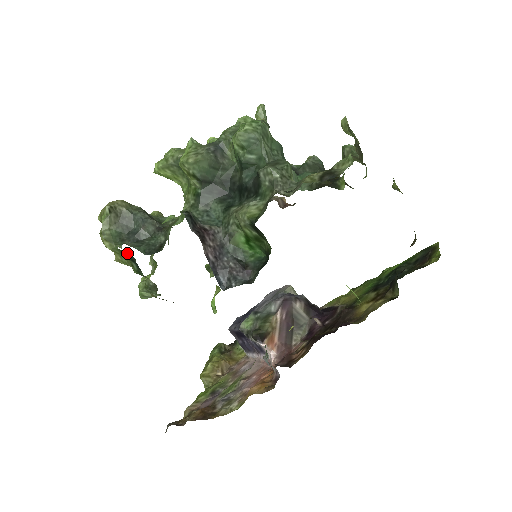
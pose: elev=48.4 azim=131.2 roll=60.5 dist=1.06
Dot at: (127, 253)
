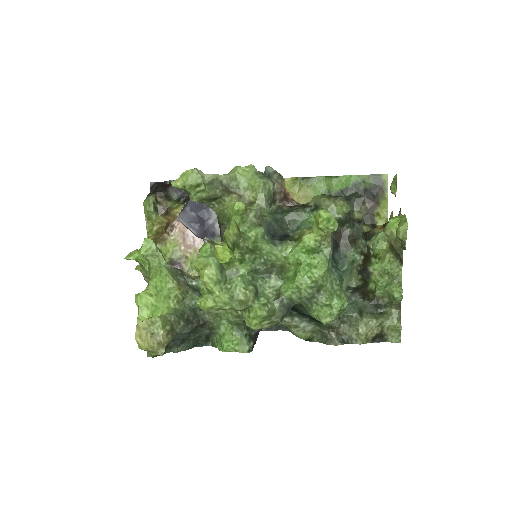
Dot at: (175, 349)
